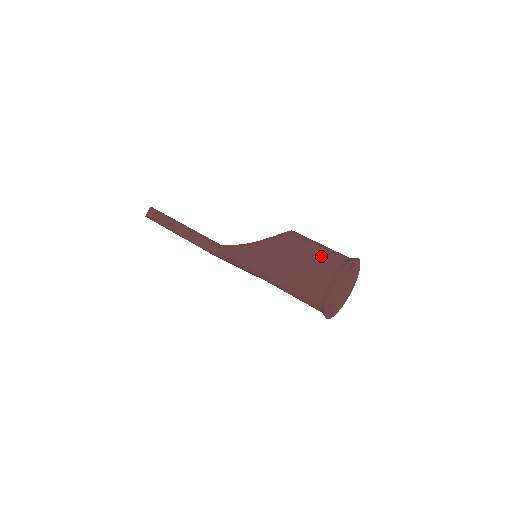
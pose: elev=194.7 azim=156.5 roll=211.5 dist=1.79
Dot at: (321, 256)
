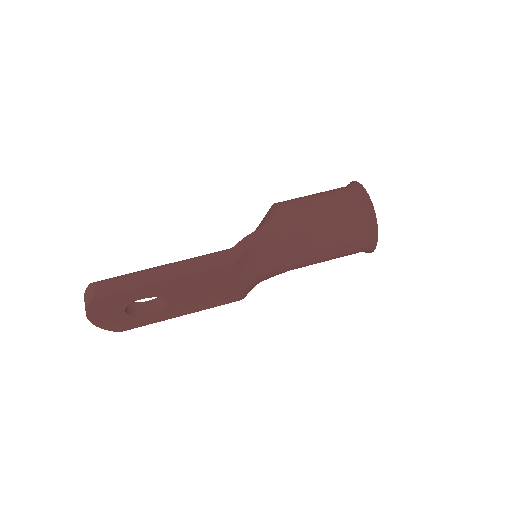
Dot at: (330, 193)
